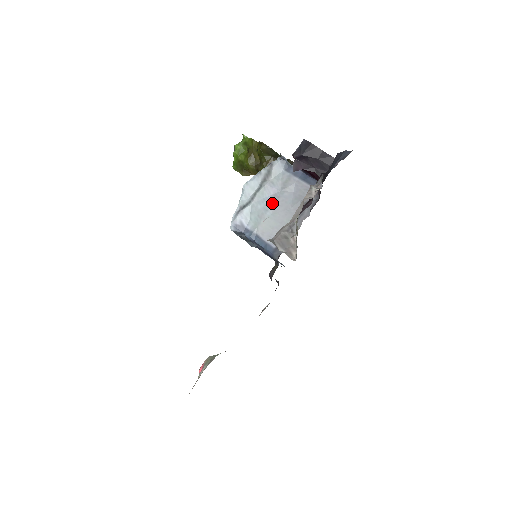
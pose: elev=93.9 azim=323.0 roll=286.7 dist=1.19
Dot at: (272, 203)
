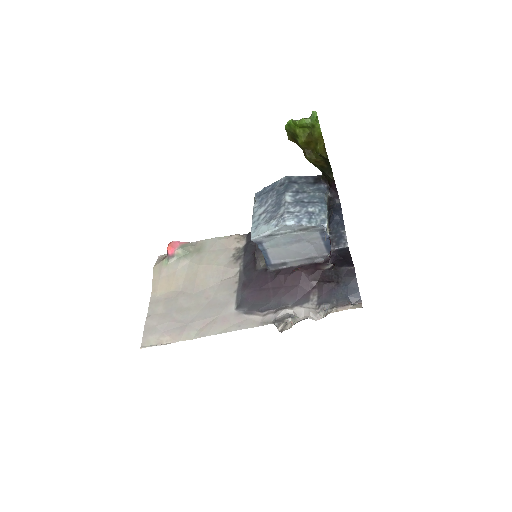
Dot at: (292, 243)
